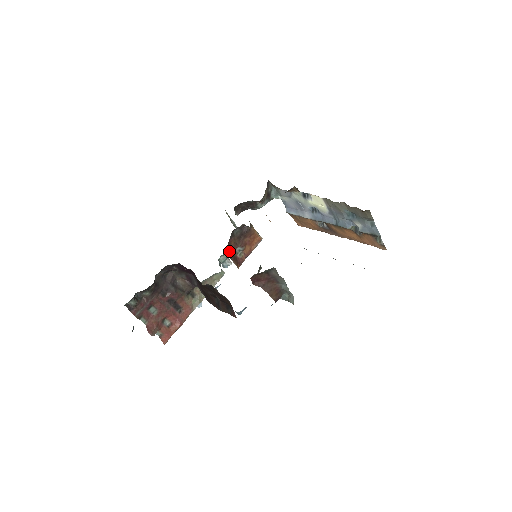
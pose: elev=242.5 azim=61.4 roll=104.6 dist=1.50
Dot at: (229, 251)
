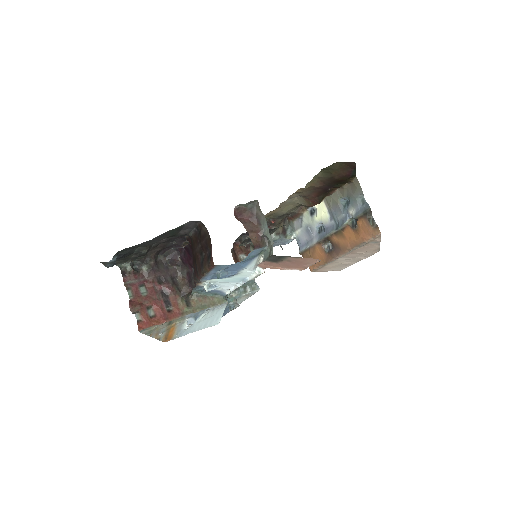
Dot at: (239, 292)
